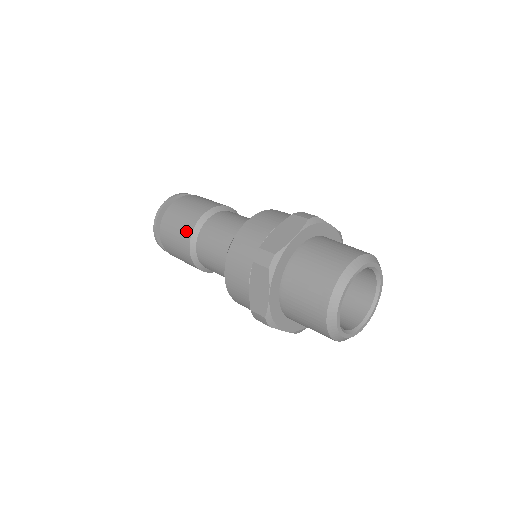
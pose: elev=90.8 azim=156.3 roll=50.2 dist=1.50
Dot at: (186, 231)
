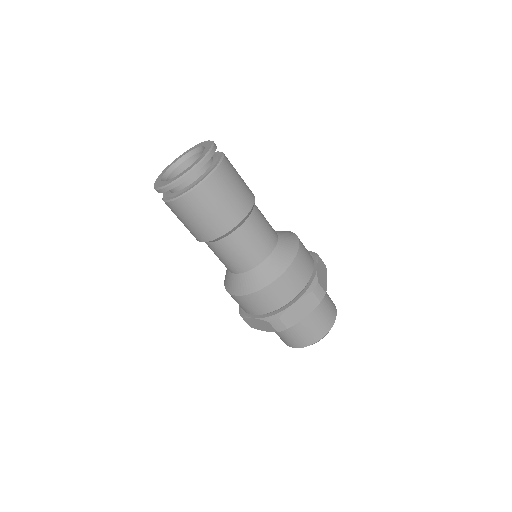
Dot at: (208, 234)
